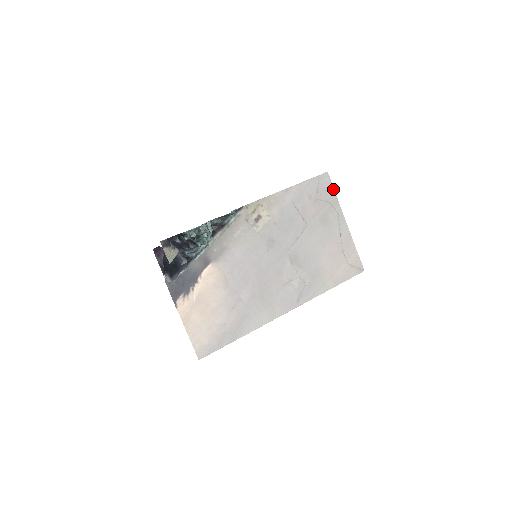
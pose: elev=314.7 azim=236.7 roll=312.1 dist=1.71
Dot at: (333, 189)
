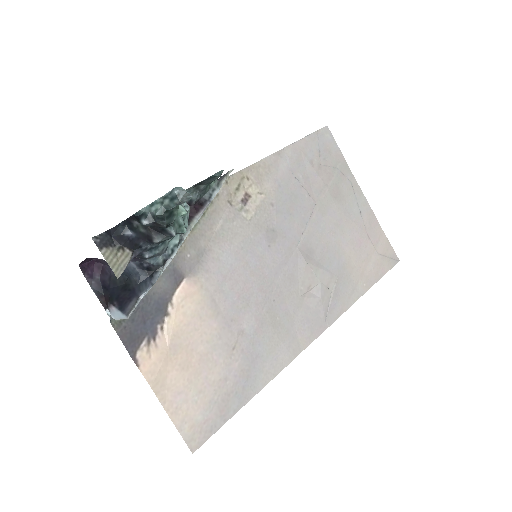
Dot at: (338, 149)
